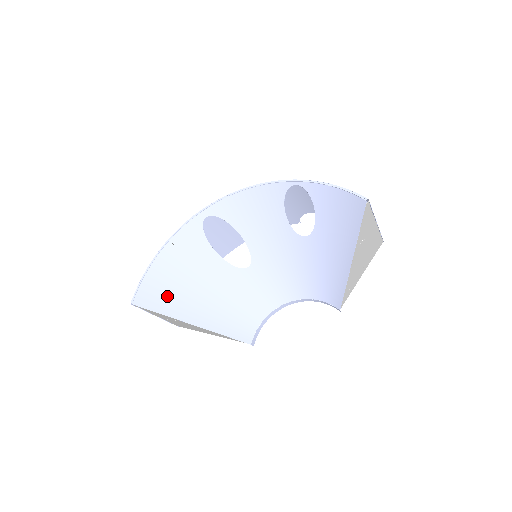
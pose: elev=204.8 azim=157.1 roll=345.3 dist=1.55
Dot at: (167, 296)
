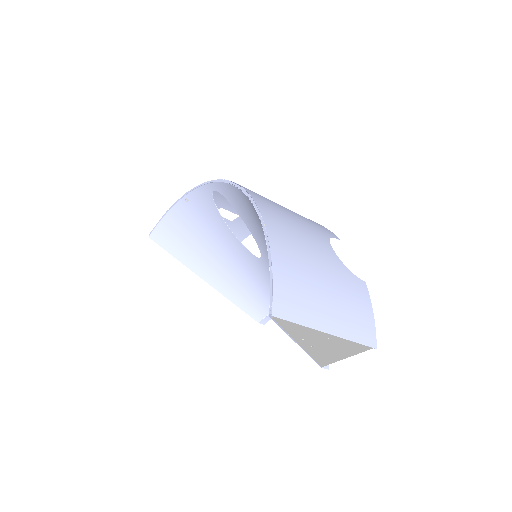
Dot at: (182, 243)
